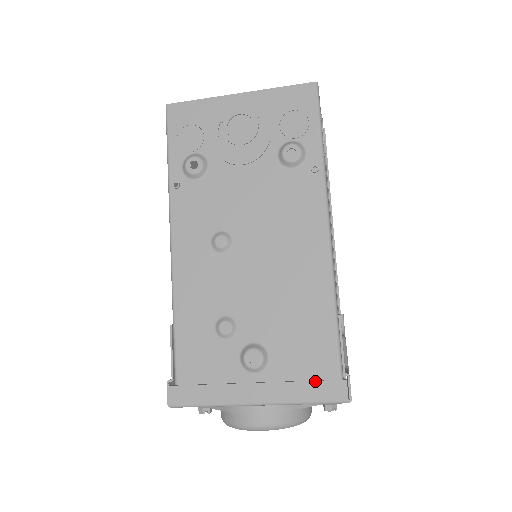
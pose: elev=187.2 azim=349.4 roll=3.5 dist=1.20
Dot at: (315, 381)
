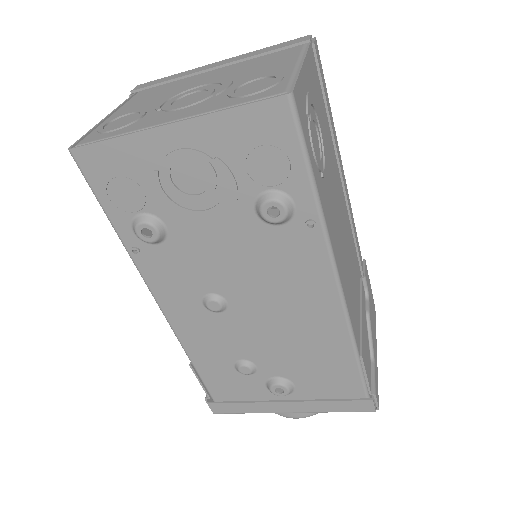
Dot at: (342, 401)
